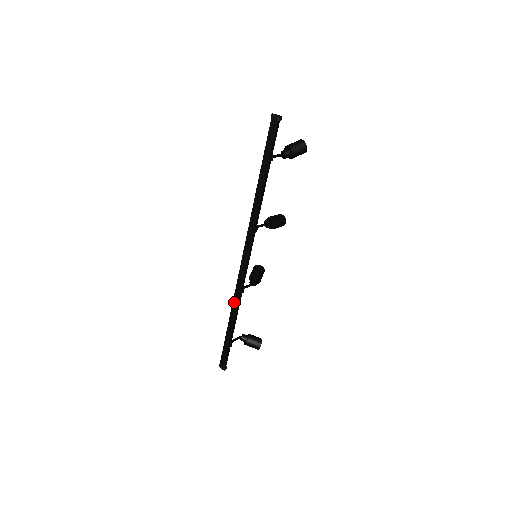
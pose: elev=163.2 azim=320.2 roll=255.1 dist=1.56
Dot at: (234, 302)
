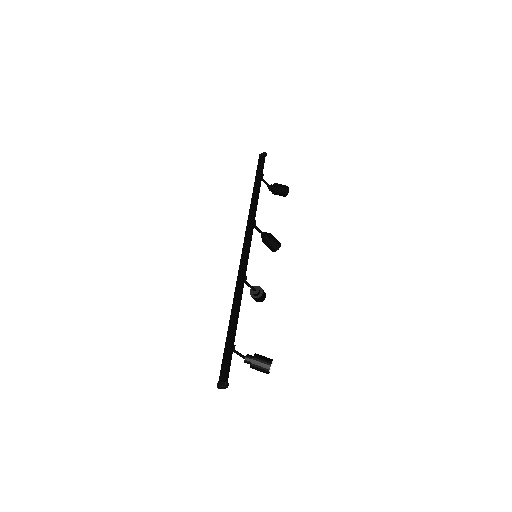
Dot at: (236, 292)
